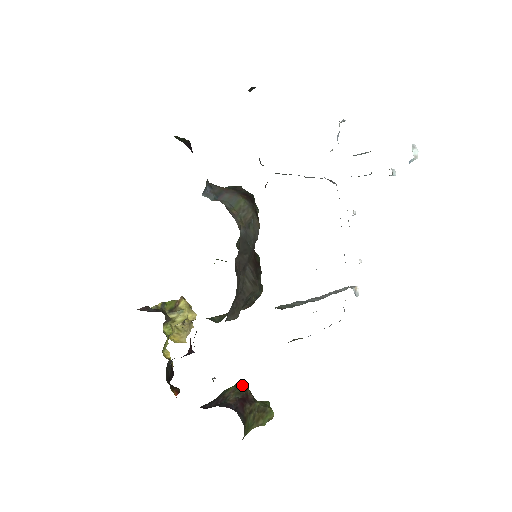
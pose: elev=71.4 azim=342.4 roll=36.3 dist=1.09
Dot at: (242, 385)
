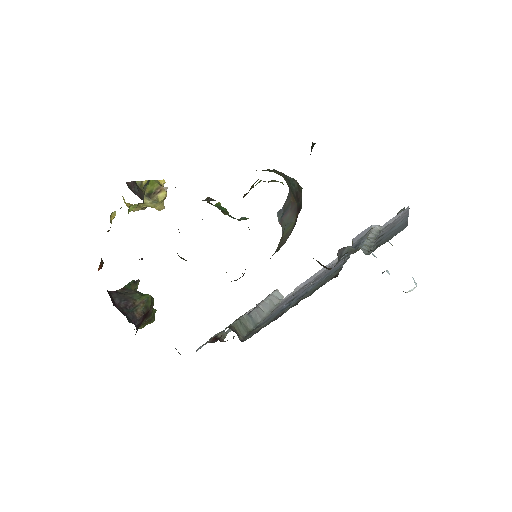
Dot at: (152, 298)
